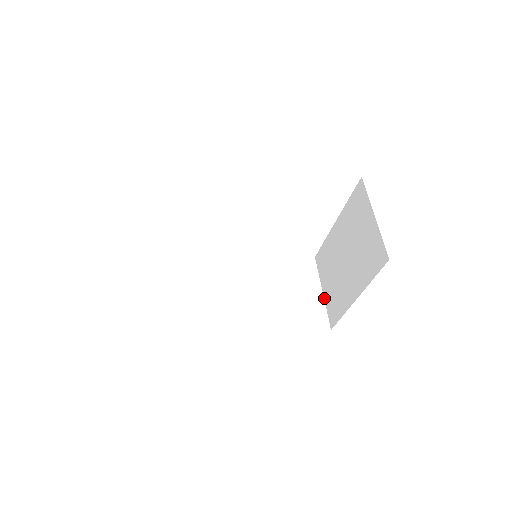
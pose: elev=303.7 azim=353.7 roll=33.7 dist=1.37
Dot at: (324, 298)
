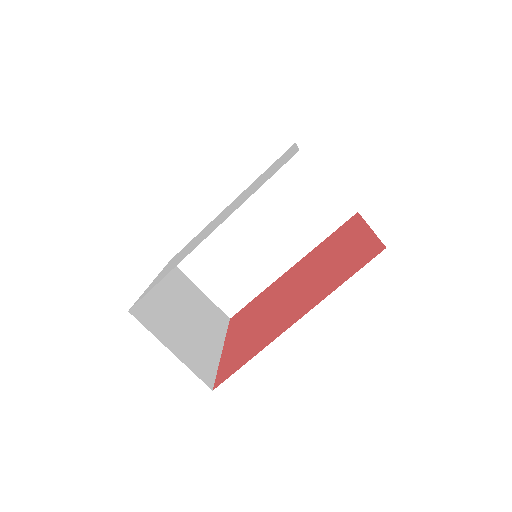
Dot at: (333, 185)
